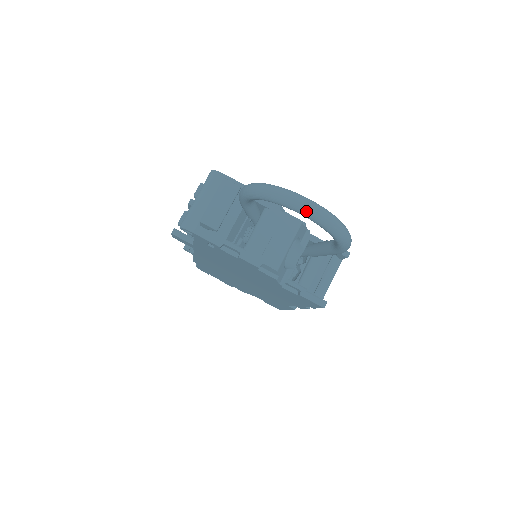
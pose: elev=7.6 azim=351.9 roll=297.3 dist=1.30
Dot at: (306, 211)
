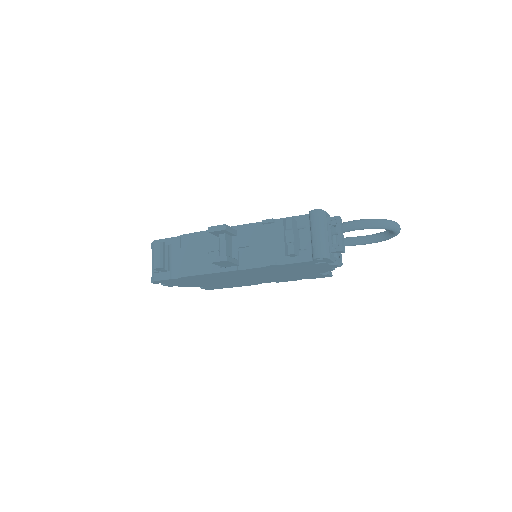
Dot at: (399, 231)
